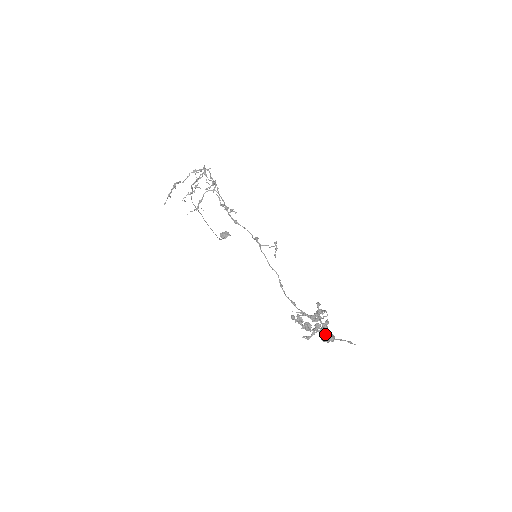
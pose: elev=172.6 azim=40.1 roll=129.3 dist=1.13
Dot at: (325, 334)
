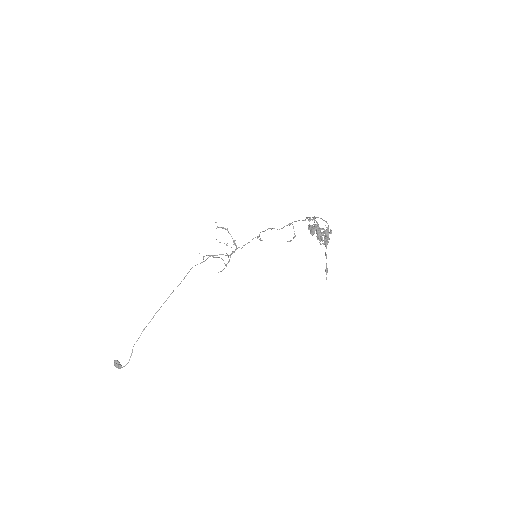
Dot at: (326, 234)
